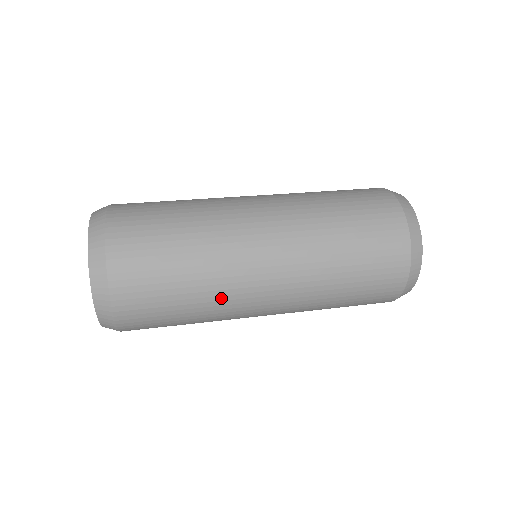
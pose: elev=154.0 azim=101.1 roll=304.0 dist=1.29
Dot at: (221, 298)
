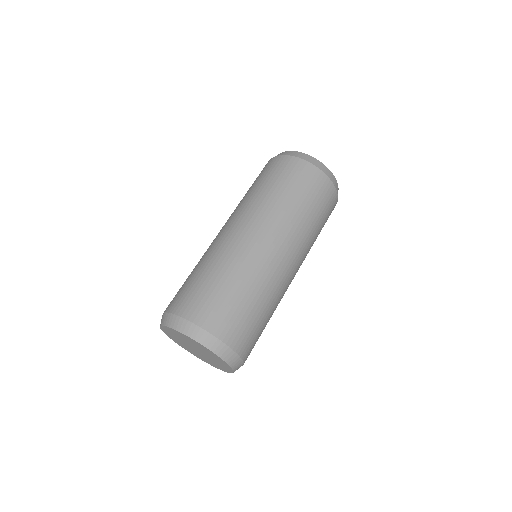
Dot at: (274, 290)
